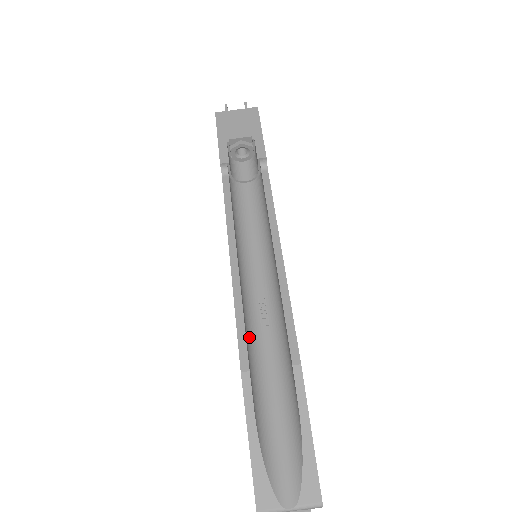
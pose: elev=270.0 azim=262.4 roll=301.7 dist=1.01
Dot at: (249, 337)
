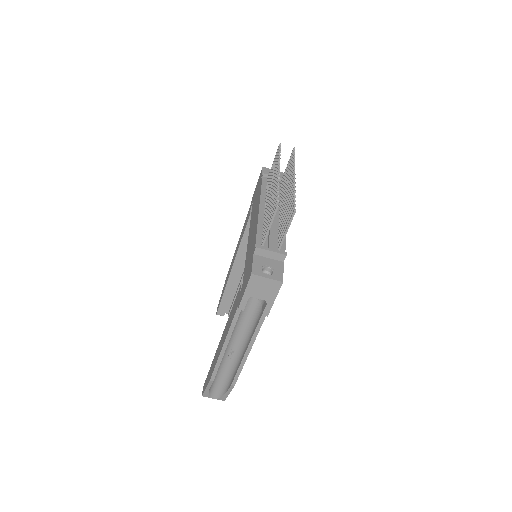
Dot at: (220, 364)
